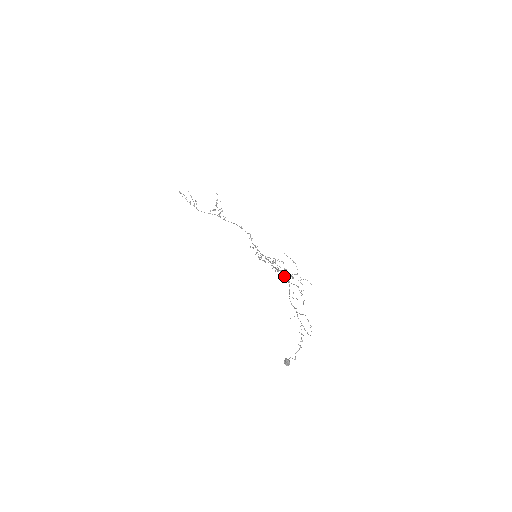
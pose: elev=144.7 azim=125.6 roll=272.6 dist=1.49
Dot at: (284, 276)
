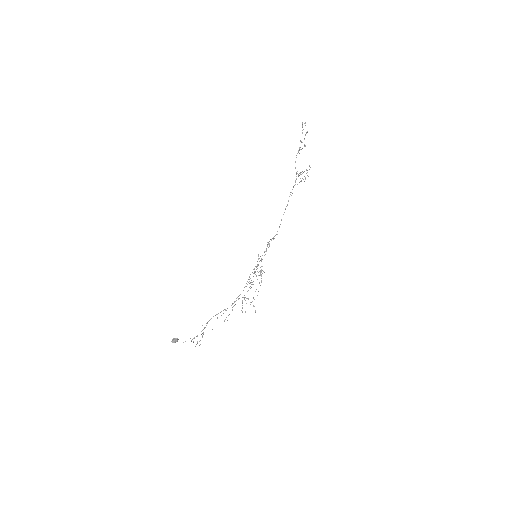
Dot at: (238, 296)
